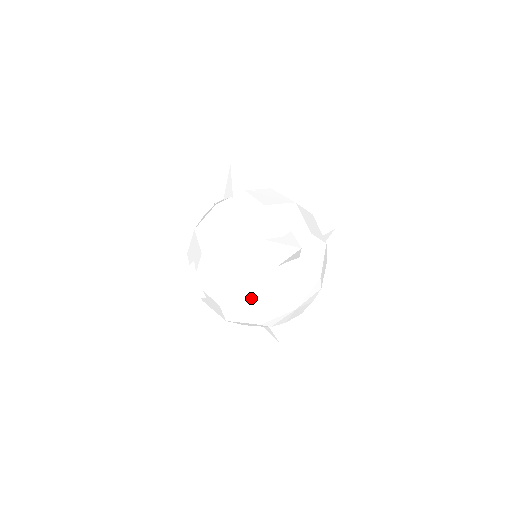
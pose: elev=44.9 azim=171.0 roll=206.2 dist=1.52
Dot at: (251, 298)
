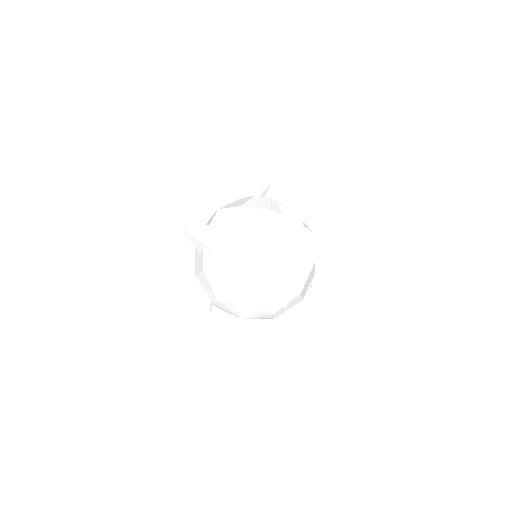
Dot at: (226, 291)
